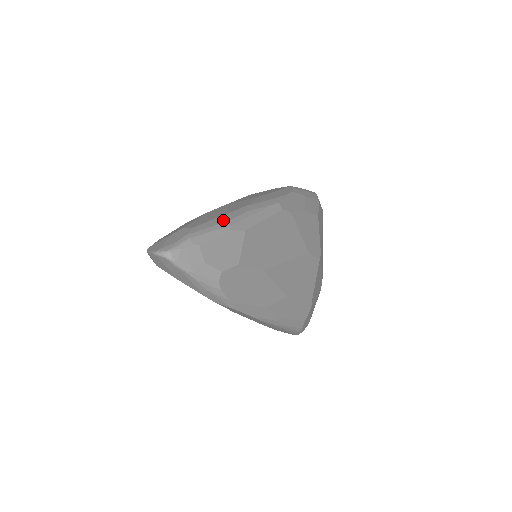
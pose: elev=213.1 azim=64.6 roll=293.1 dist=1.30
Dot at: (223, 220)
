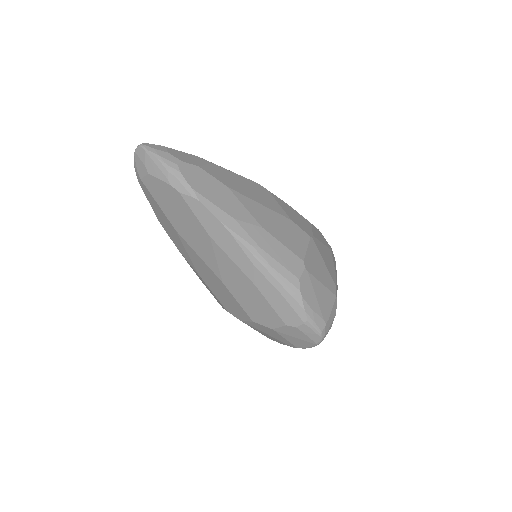
Dot at: occluded
